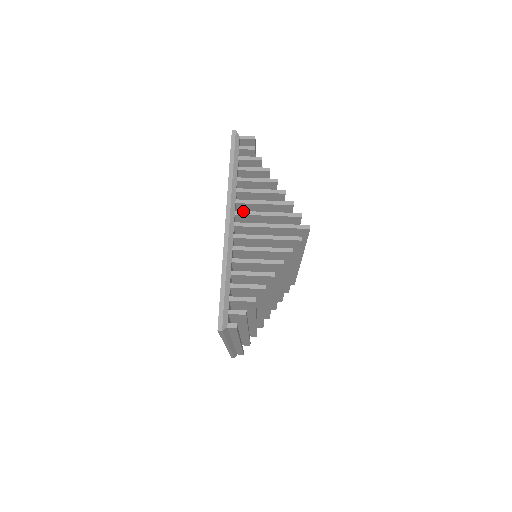
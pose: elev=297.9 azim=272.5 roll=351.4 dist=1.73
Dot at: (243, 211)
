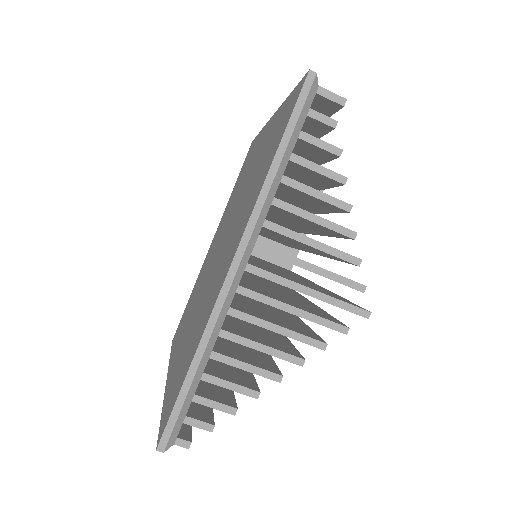
Dot at: (270, 247)
